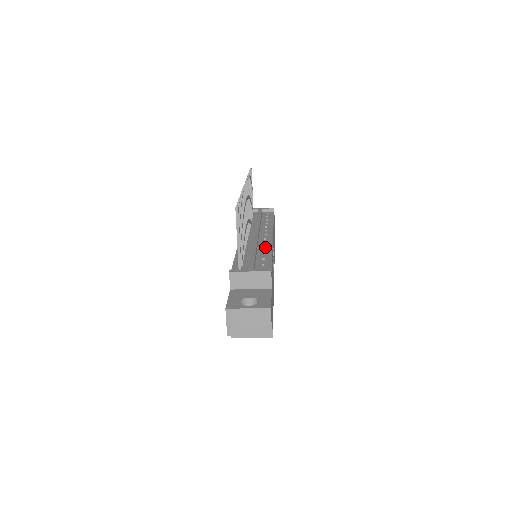
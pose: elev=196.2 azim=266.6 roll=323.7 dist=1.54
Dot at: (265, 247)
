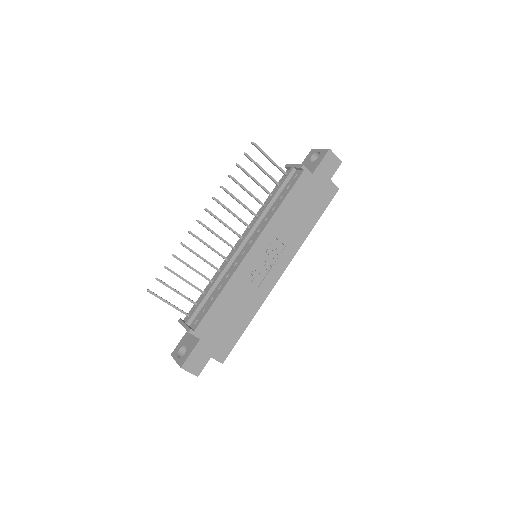
Dot at: (229, 274)
